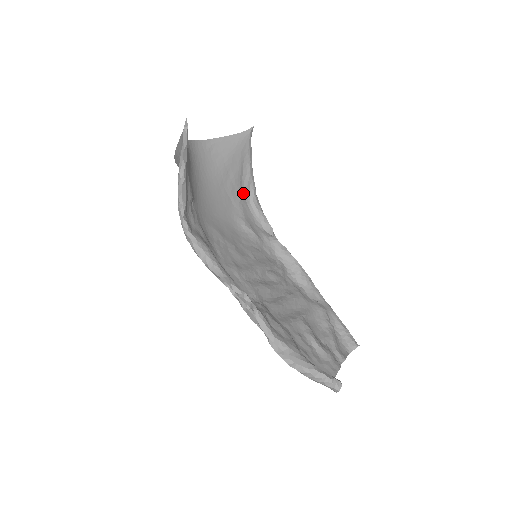
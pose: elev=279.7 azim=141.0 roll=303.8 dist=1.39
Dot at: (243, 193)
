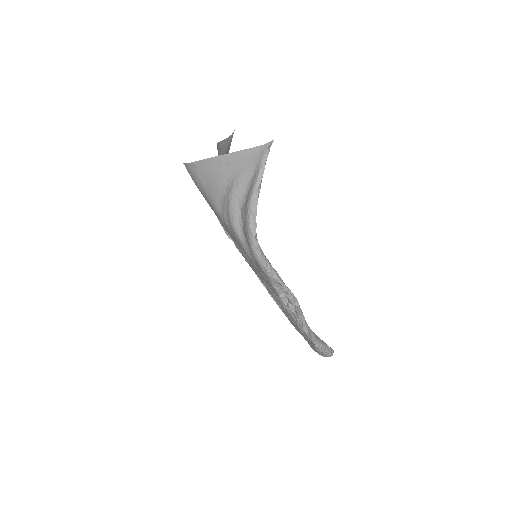
Dot at: occluded
